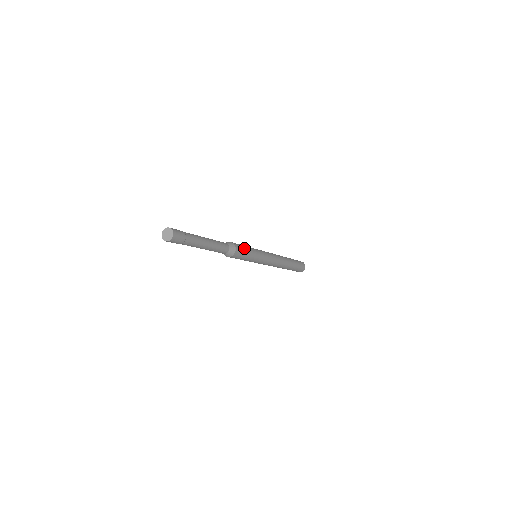
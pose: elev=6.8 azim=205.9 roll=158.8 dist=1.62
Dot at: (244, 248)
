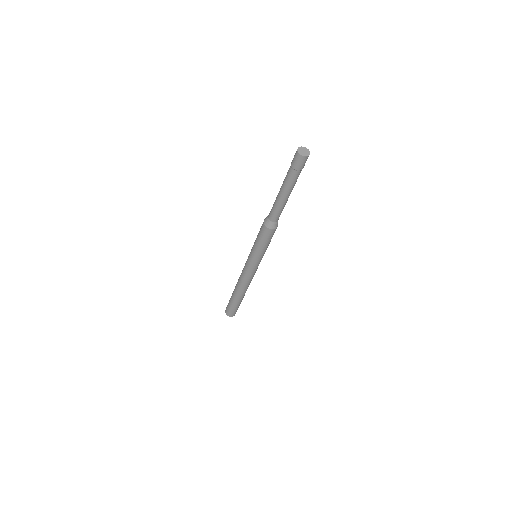
Dot at: occluded
